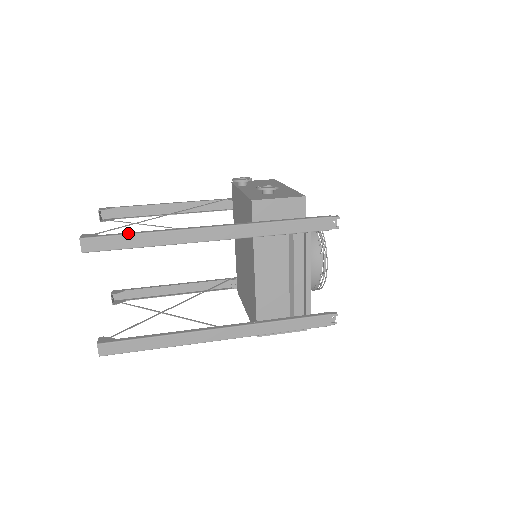
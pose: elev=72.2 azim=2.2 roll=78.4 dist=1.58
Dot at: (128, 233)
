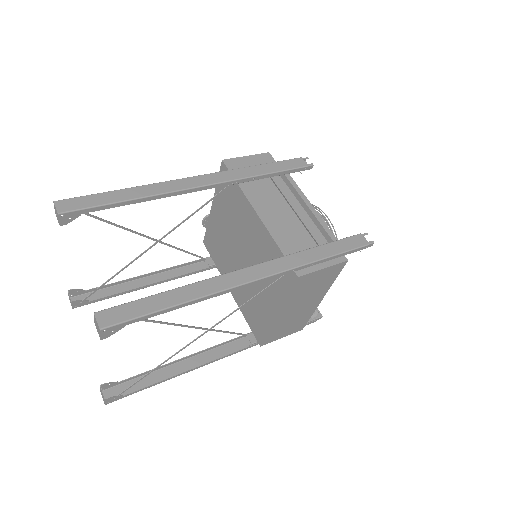
Dot at: (108, 192)
